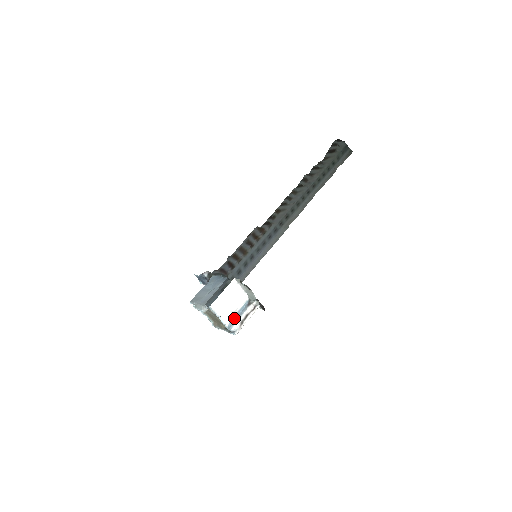
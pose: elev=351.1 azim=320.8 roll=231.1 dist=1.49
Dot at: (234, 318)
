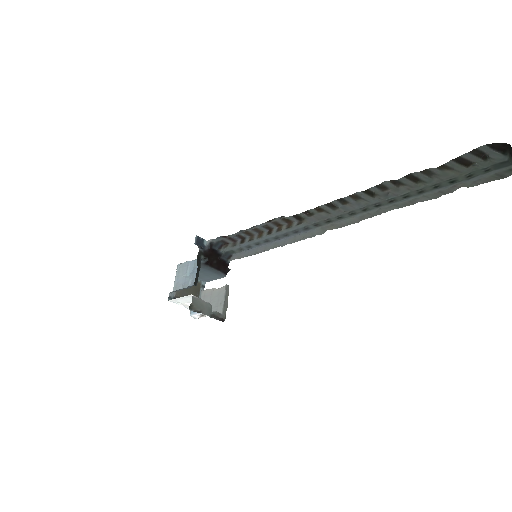
Dot at: occluded
